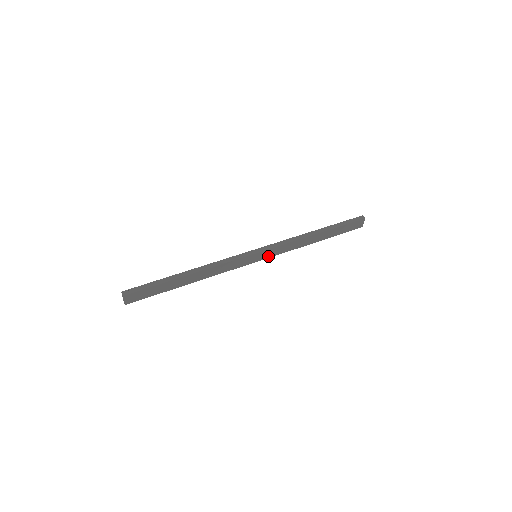
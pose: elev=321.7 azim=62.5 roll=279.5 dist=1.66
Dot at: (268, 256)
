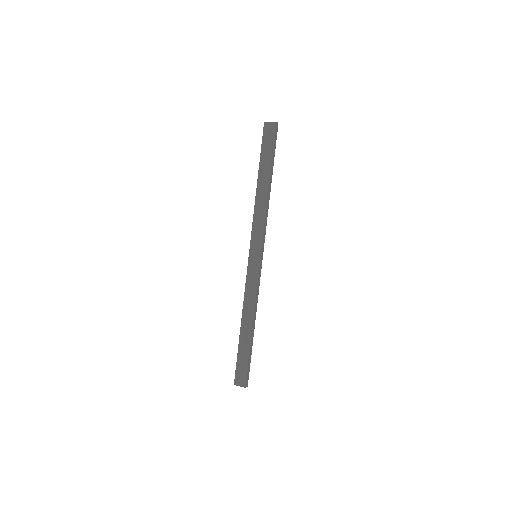
Dot at: occluded
